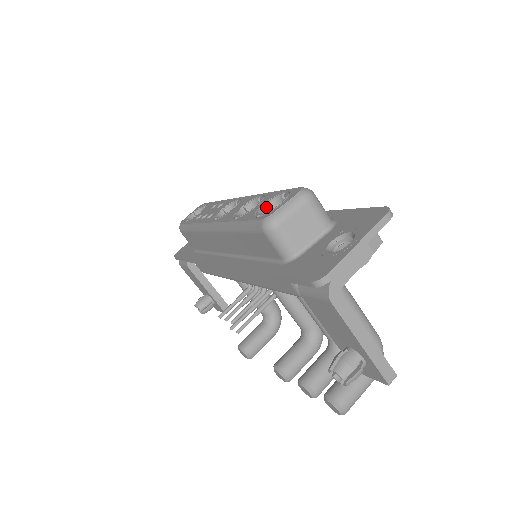
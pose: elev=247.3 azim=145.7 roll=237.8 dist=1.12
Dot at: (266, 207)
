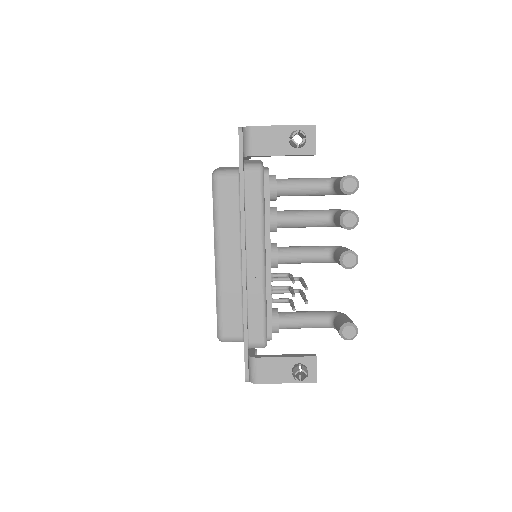
Dot at: occluded
